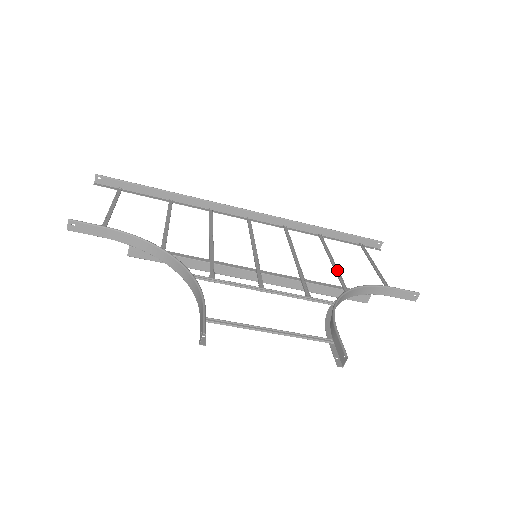
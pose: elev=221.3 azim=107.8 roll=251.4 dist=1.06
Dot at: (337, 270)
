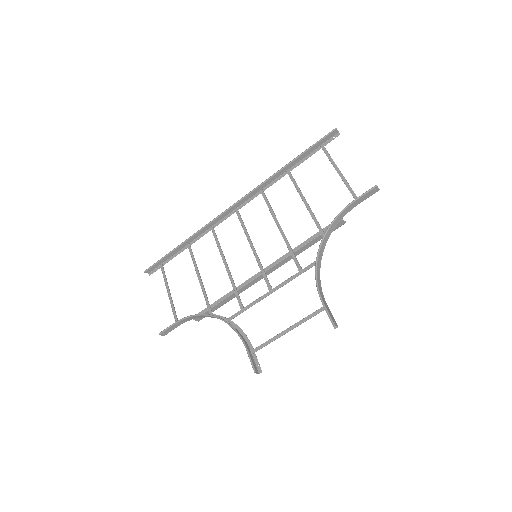
Dot at: (311, 211)
